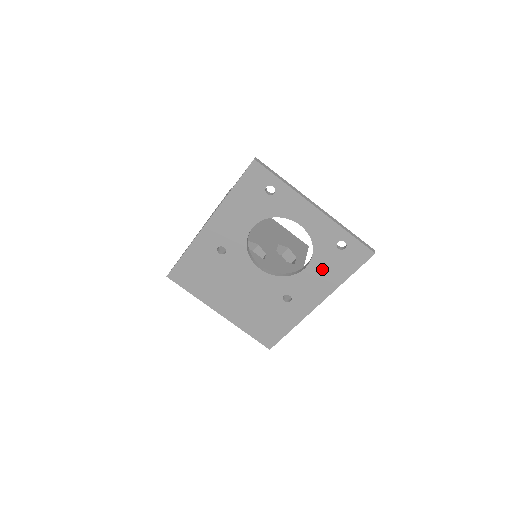
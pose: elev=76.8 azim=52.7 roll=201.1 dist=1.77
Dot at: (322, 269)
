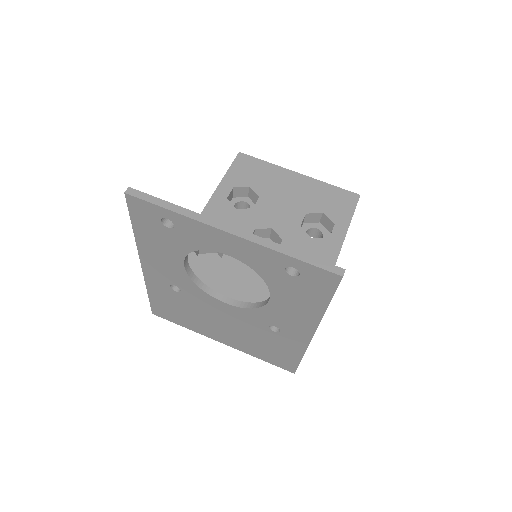
Dot at: (289, 299)
